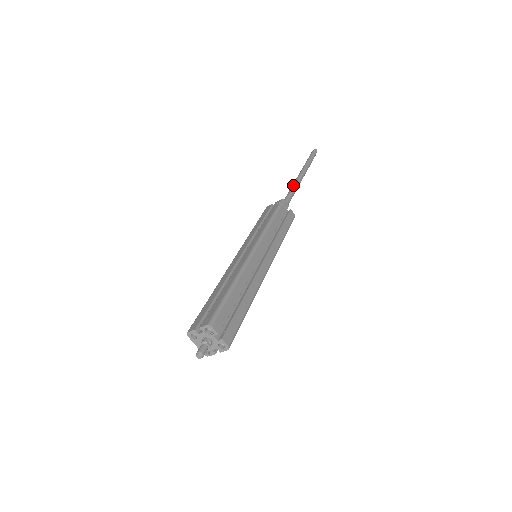
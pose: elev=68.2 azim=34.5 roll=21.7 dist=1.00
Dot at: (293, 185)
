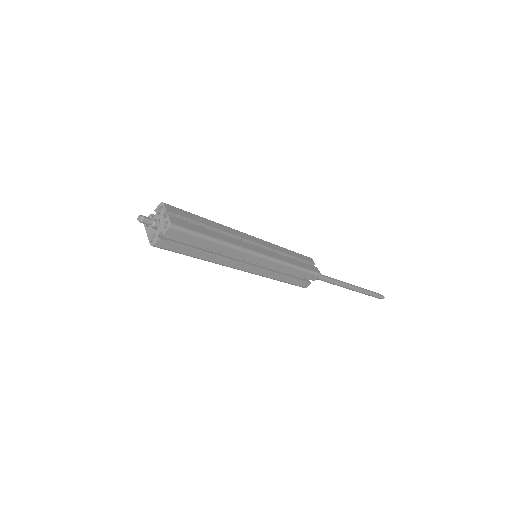
Dot at: (336, 279)
